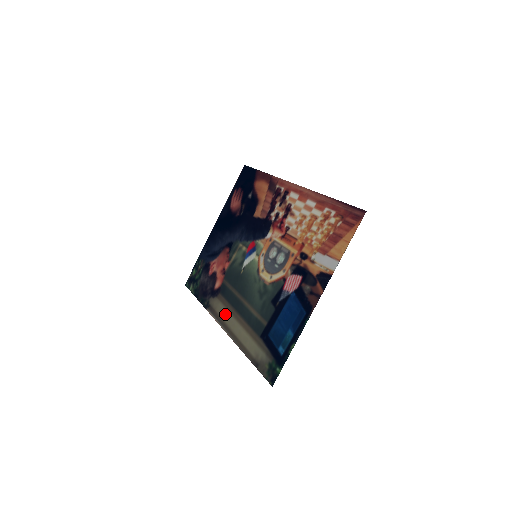
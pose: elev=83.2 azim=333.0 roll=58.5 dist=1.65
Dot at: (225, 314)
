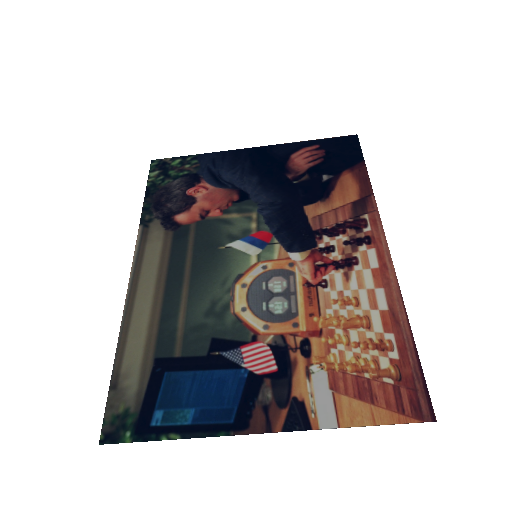
Dot at: (151, 265)
